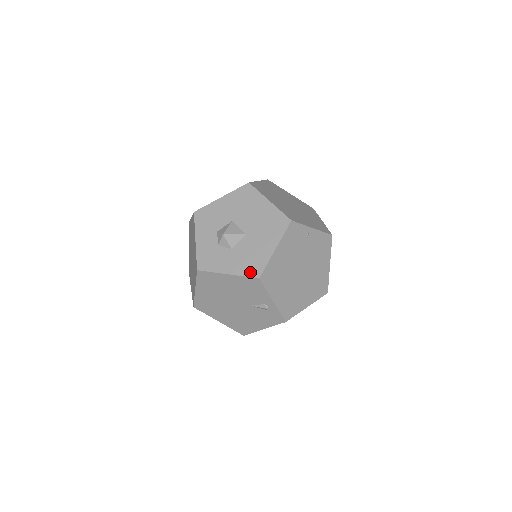
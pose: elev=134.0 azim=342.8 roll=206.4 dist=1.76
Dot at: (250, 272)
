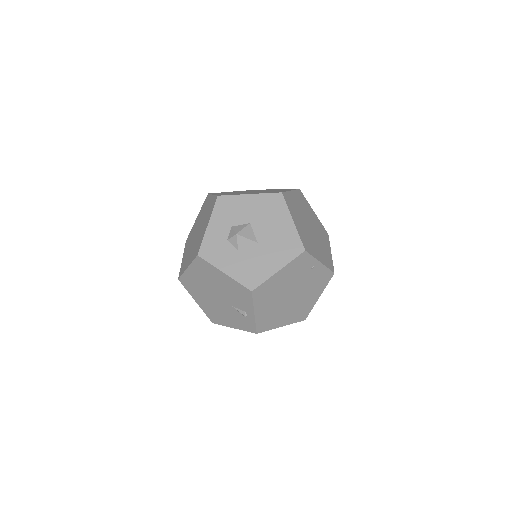
Dot at: (246, 281)
